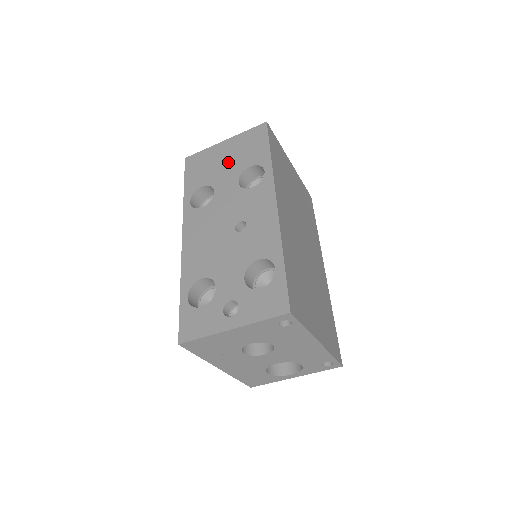
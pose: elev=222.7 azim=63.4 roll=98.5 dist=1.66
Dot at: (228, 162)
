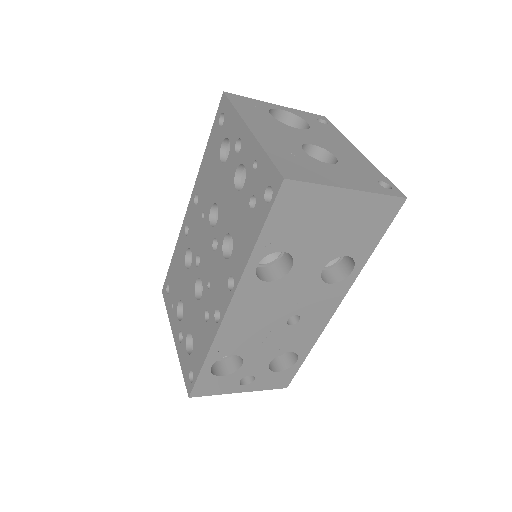
Dot at: (331, 234)
